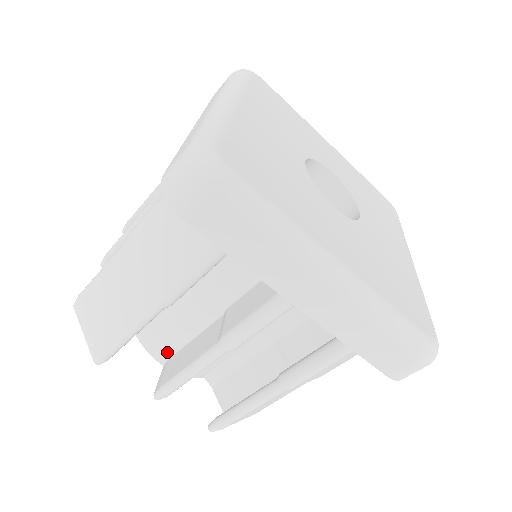
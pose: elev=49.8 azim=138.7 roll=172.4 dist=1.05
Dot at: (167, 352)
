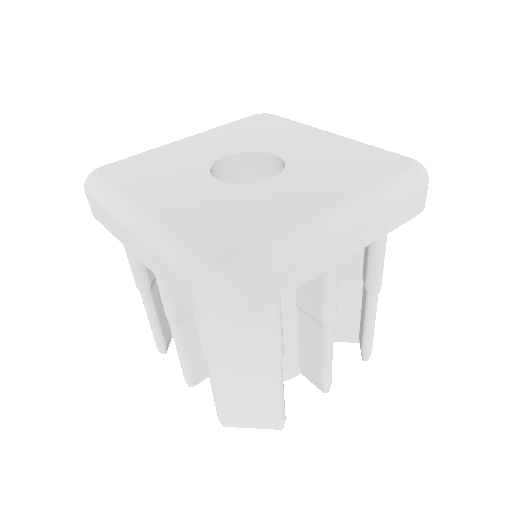
Dot at: (294, 366)
